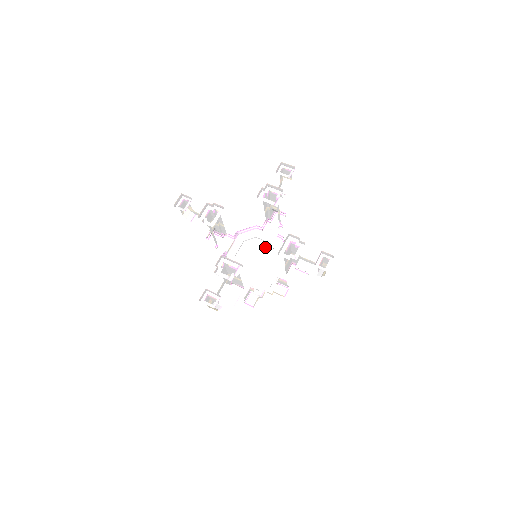
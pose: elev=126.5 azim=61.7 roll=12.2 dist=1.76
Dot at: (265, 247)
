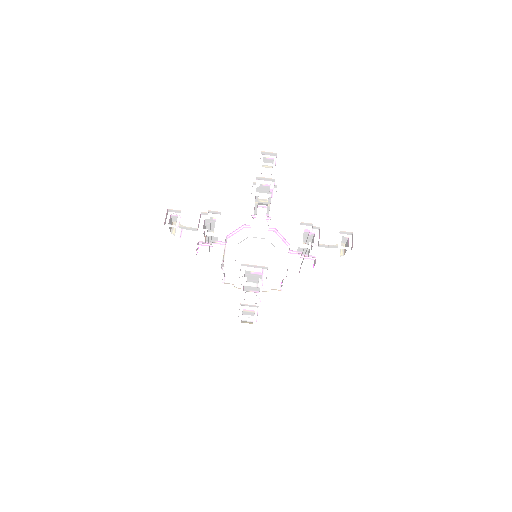
Dot at: (260, 244)
